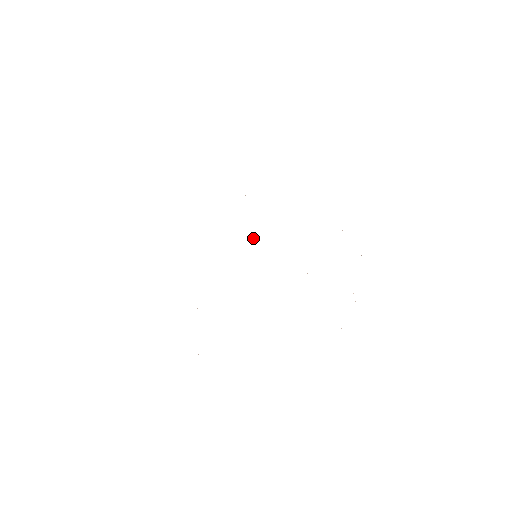
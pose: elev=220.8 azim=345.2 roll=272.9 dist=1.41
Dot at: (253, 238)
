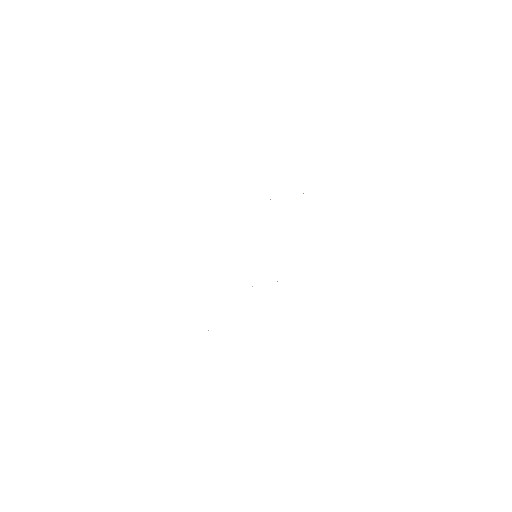
Dot at: occluded
